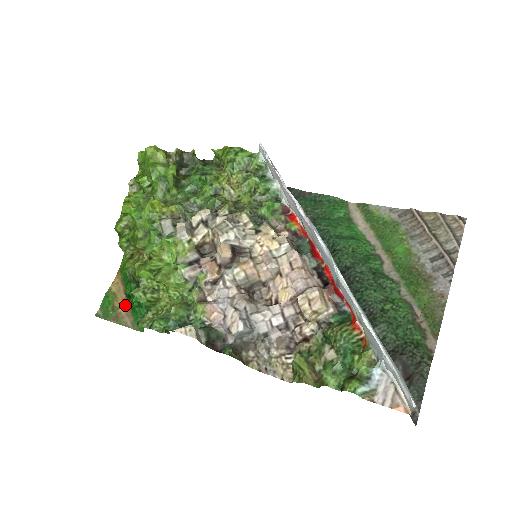
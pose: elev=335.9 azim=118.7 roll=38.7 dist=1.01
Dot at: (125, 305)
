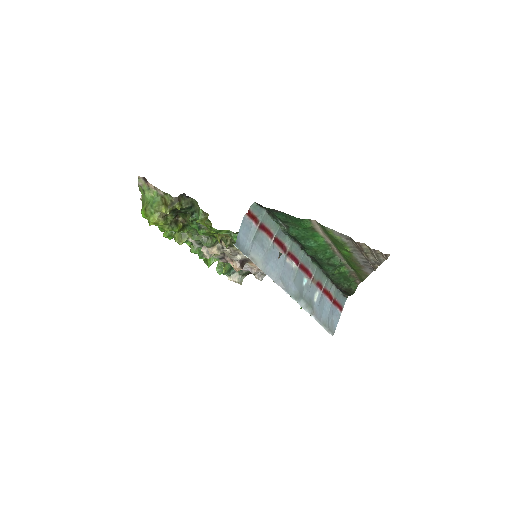
Dot at: occluded
